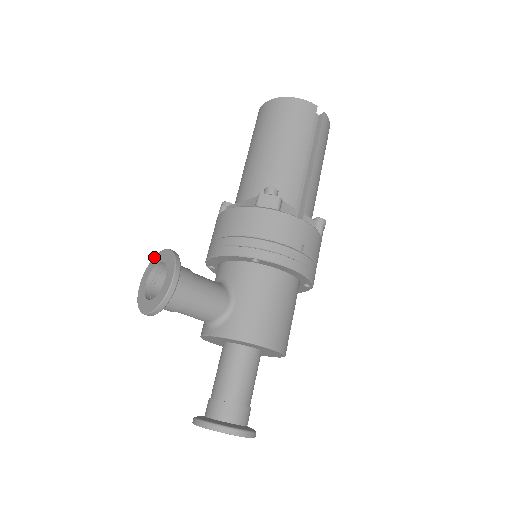
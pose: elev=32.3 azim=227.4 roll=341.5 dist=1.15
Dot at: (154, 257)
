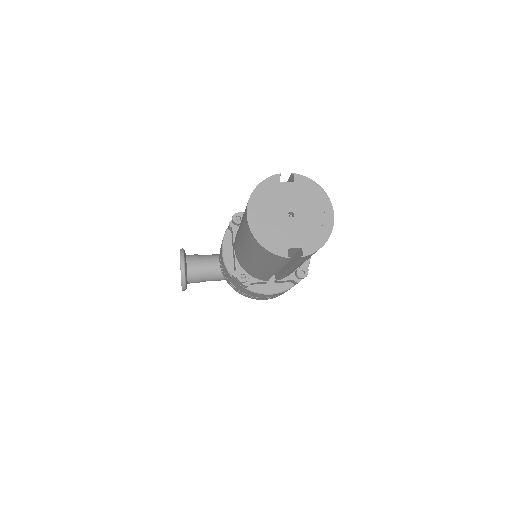
Dot at: occluded
